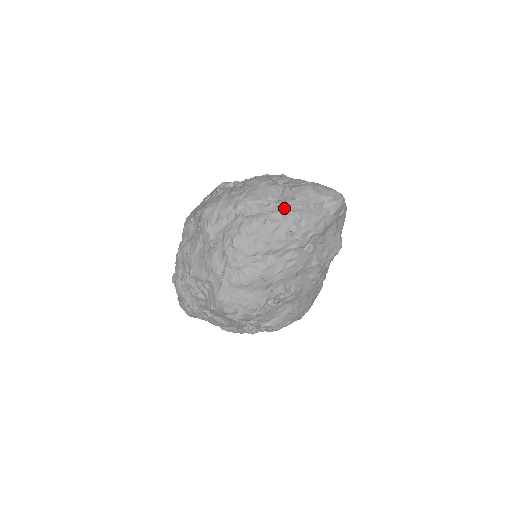
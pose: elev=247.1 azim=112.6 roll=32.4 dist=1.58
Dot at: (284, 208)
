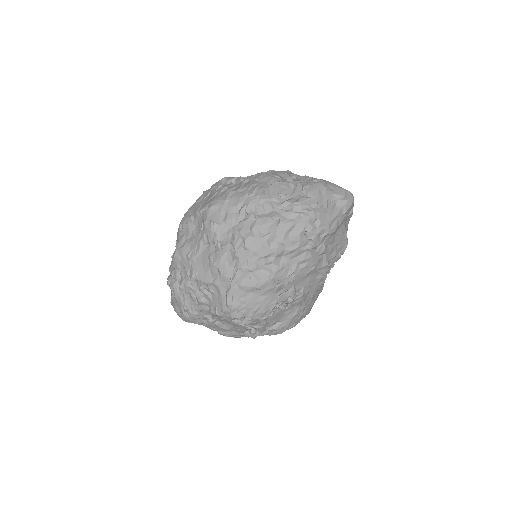
Dot at: (299, 207)
